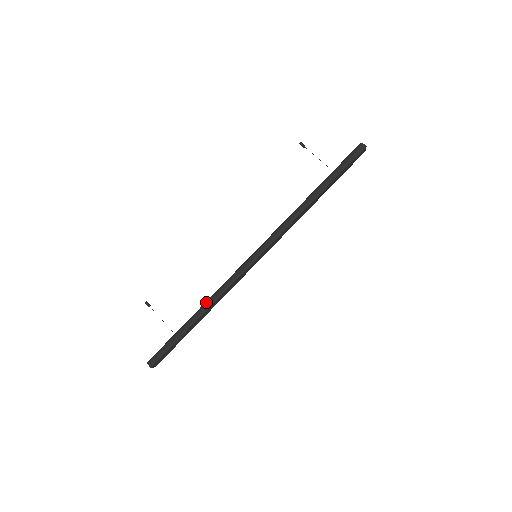
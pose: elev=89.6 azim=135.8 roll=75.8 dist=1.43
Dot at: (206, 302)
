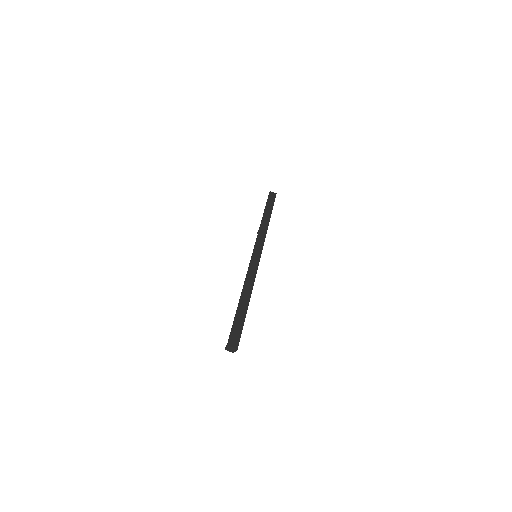
Dot at: occluded
